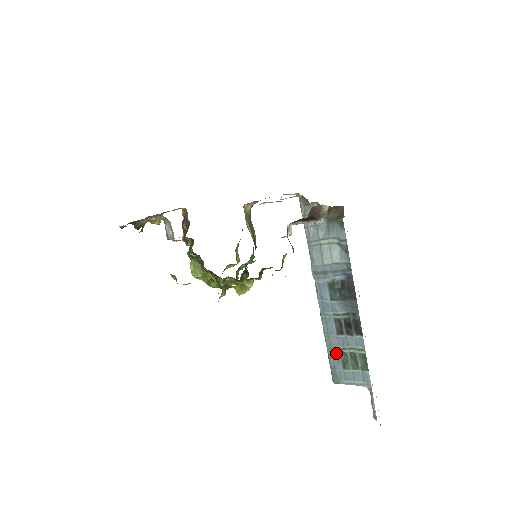
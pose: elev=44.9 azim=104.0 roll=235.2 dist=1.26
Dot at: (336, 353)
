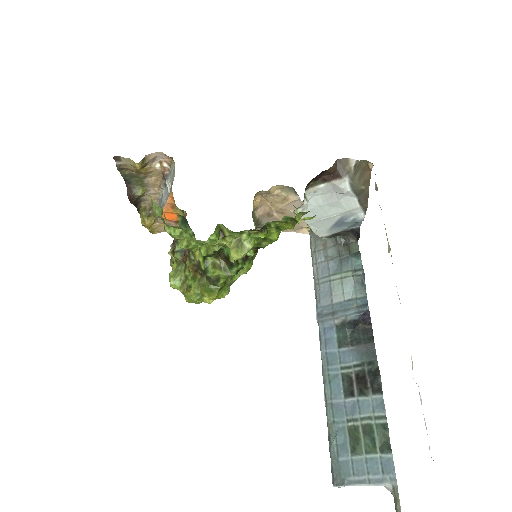
Dot at: (341, 429)
